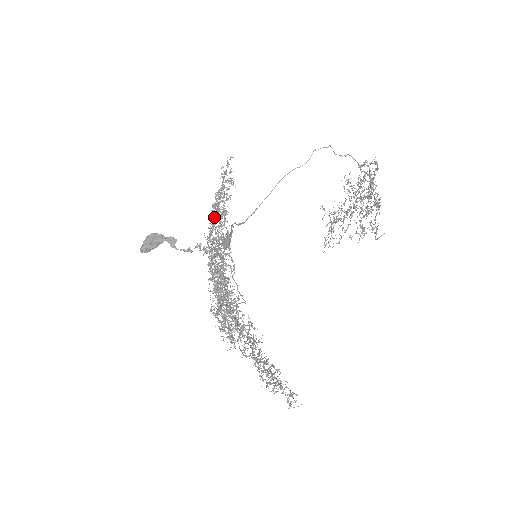
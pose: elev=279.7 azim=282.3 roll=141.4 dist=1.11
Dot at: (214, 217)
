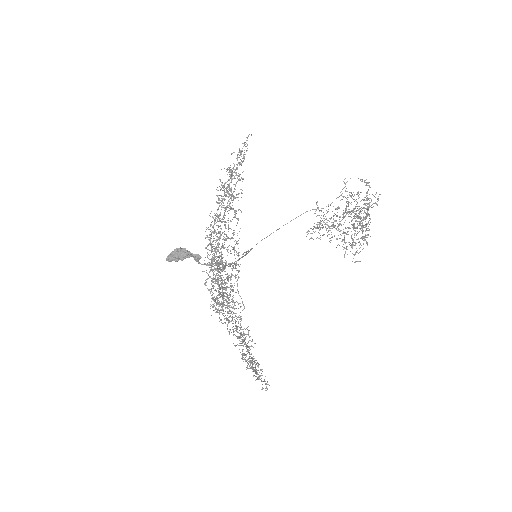
Dot at: occluded
